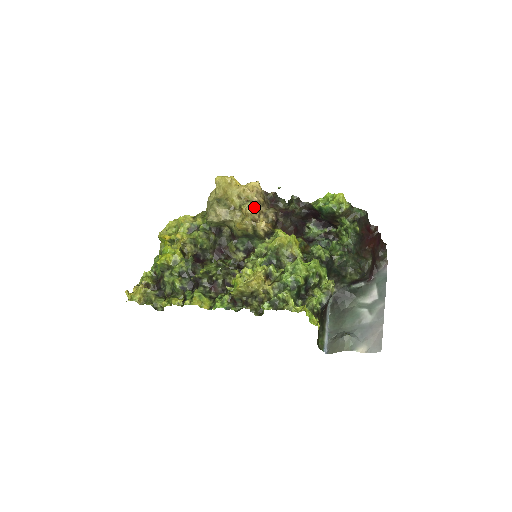
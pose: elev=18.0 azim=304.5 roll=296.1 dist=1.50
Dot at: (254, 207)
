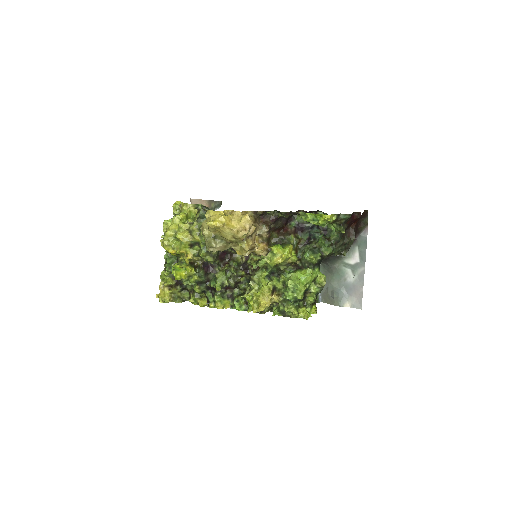
Dot at: (250, 240)
